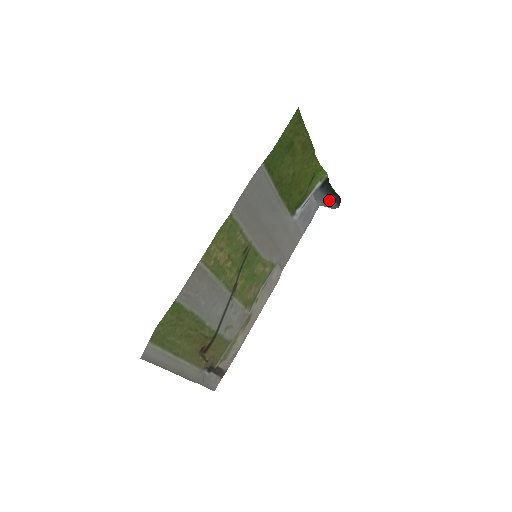
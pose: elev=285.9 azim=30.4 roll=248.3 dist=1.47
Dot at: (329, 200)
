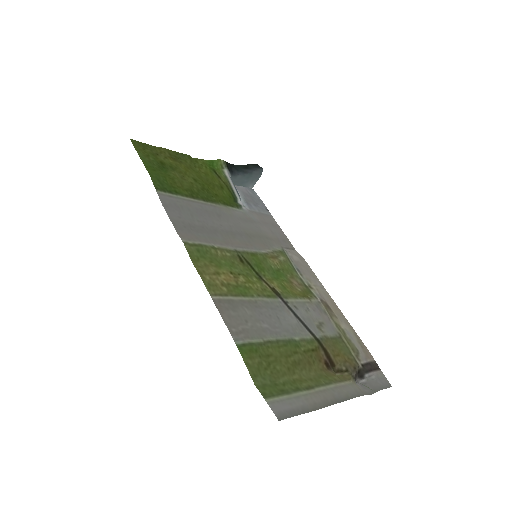
Dot at: (250, 174)
